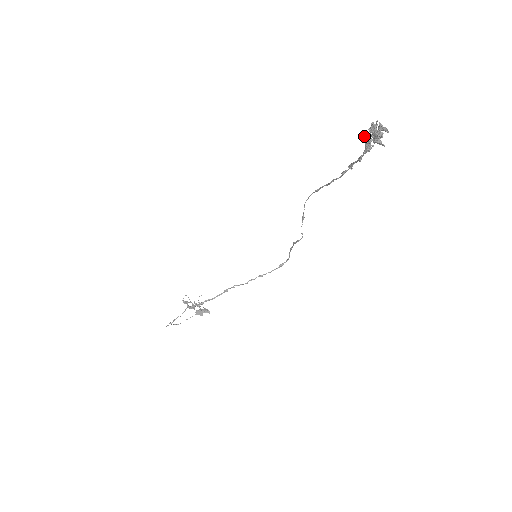
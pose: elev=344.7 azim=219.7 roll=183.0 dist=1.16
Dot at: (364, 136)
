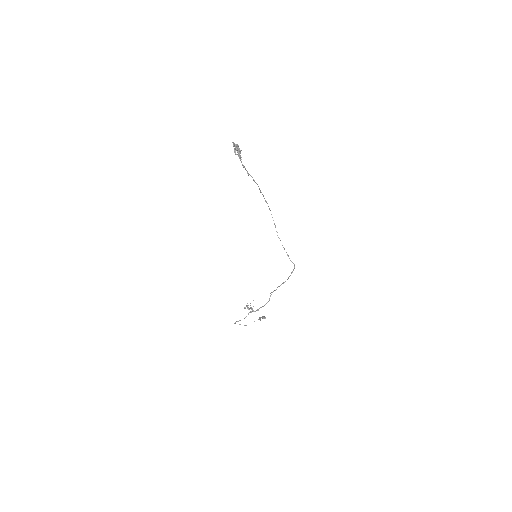
Dot at: occluded
